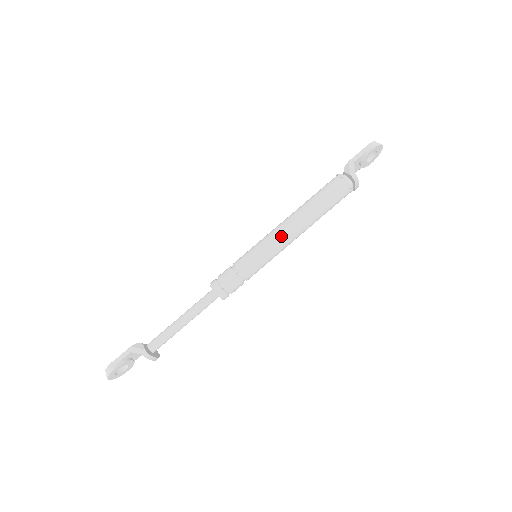
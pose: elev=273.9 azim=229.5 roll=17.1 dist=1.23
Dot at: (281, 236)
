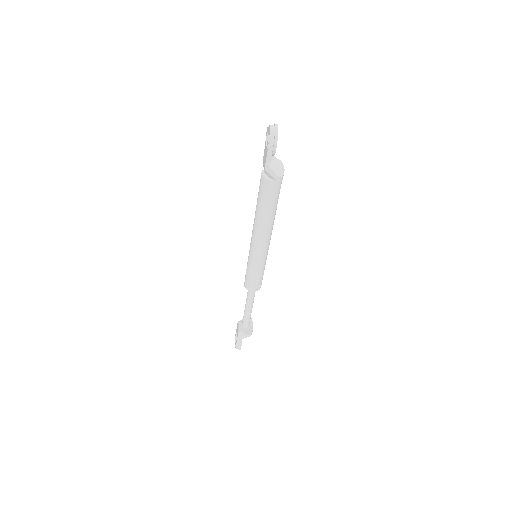
Dot at: (264, 244)
